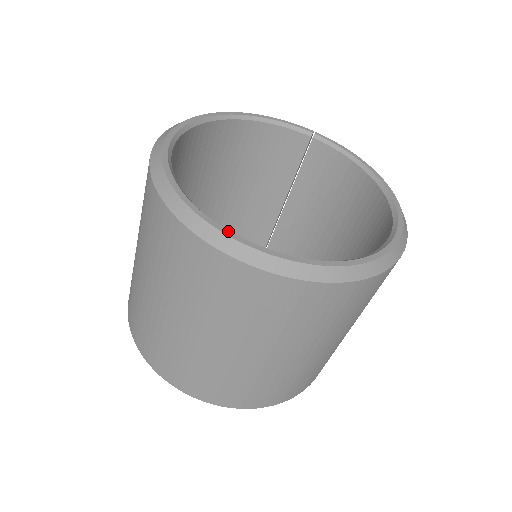
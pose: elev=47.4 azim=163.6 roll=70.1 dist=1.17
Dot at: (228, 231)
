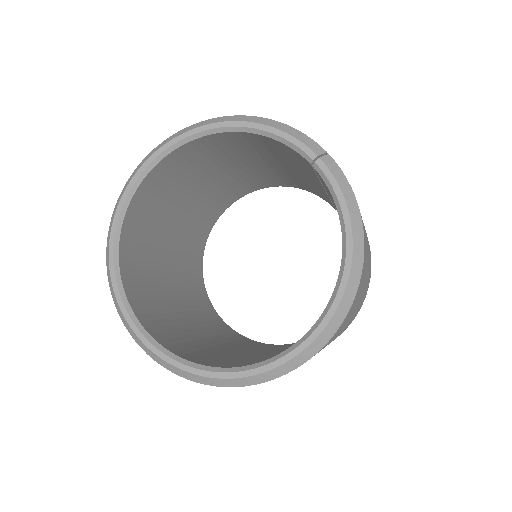
Dot at: (126, 311)
